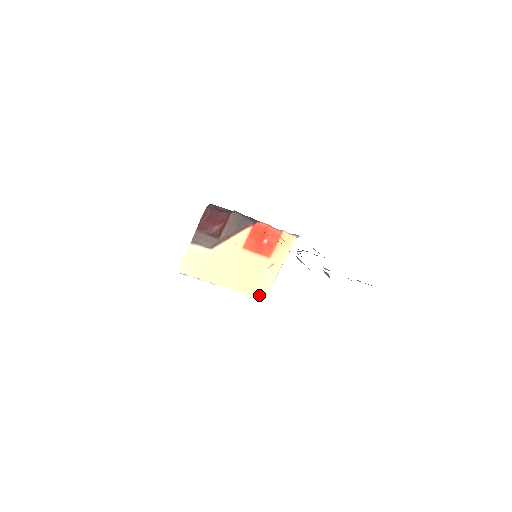
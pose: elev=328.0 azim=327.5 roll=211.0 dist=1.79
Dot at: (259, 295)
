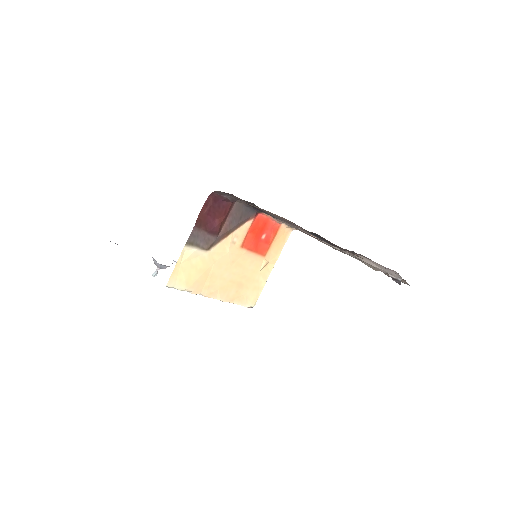
Dot at: (249, 303)
